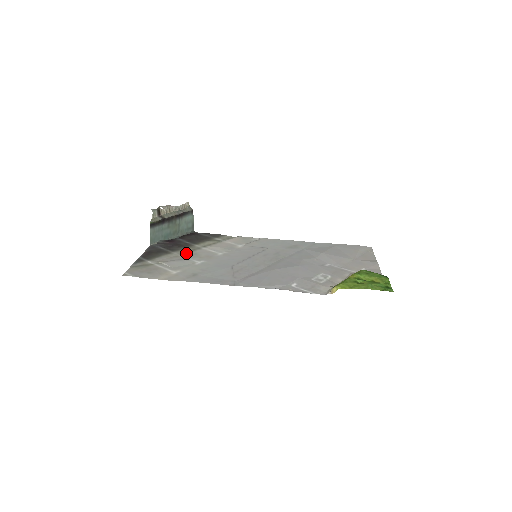
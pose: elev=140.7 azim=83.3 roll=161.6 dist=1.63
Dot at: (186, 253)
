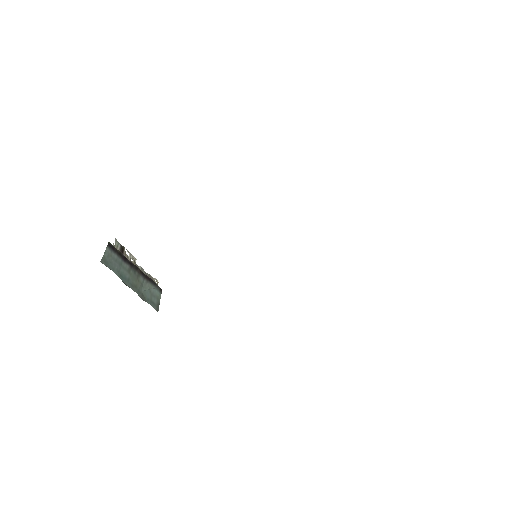
Dot at: occluded
